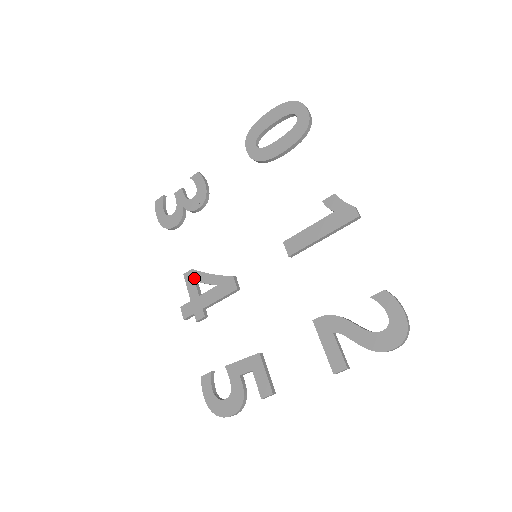
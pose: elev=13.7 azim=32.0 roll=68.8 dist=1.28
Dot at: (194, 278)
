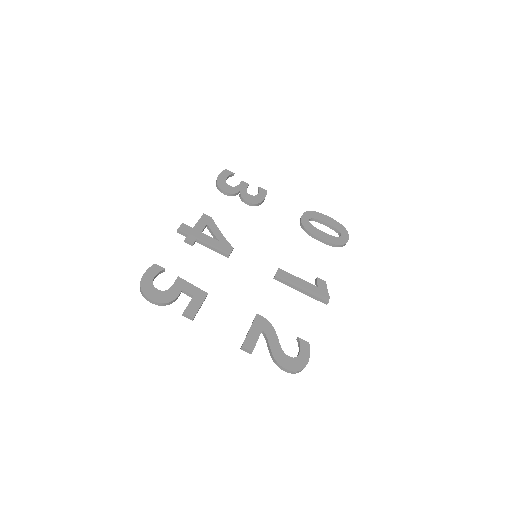
Dot at: (208, 222)
